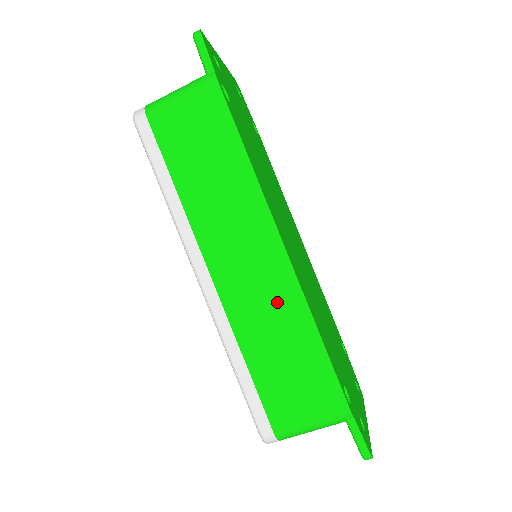
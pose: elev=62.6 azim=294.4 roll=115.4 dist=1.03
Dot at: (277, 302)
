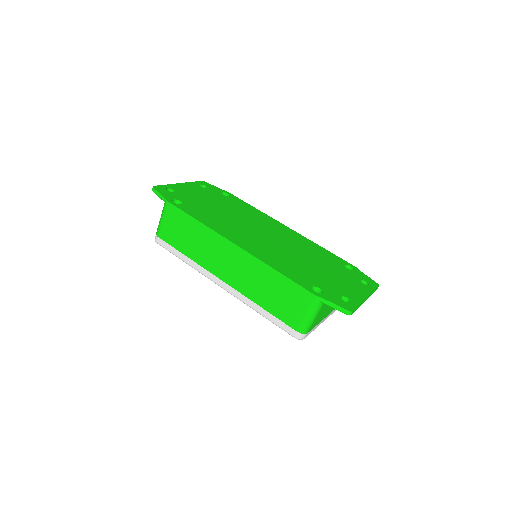
Dot at: (253, 271)
